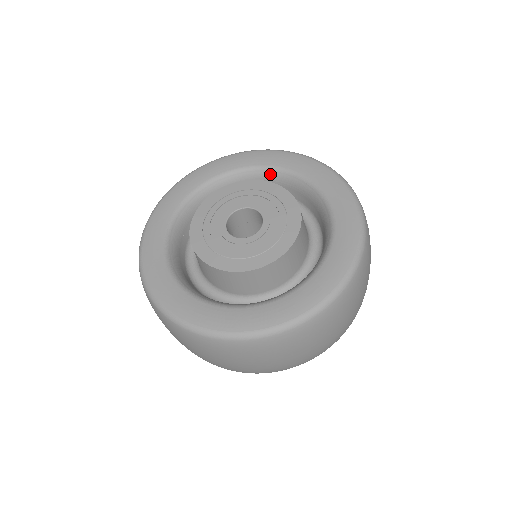
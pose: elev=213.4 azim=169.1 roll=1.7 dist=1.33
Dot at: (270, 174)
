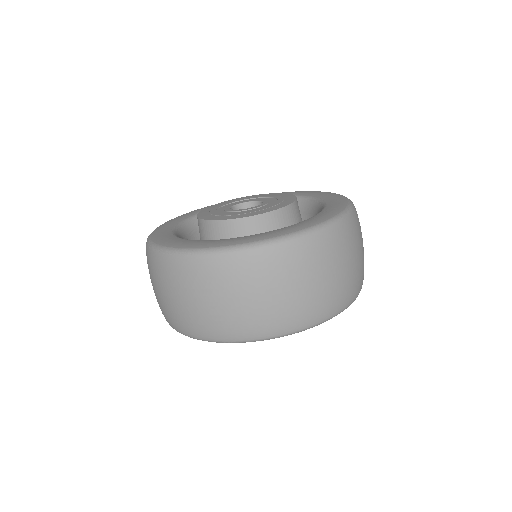
Dot at: occluded
